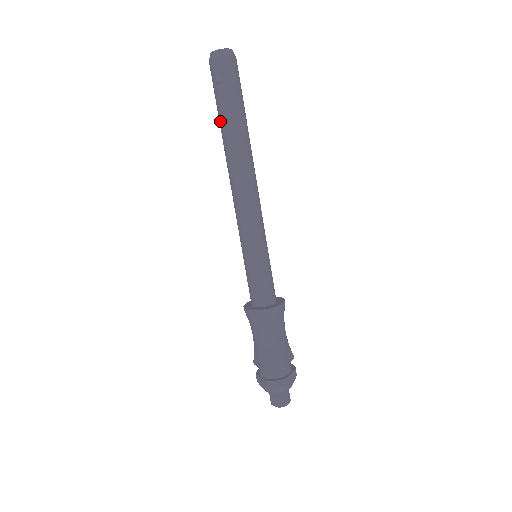
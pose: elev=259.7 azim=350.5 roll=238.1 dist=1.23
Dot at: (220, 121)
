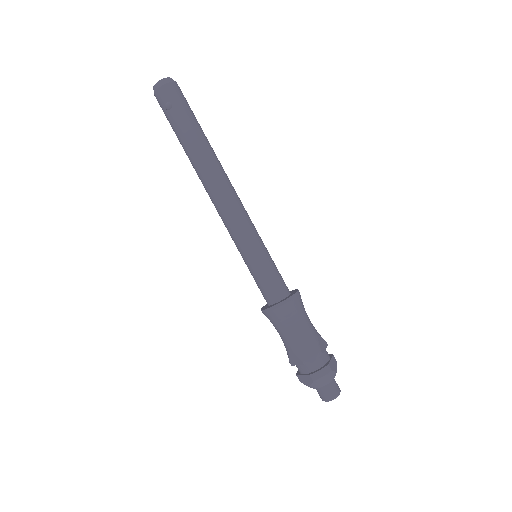
Dot at: (181, 142)
